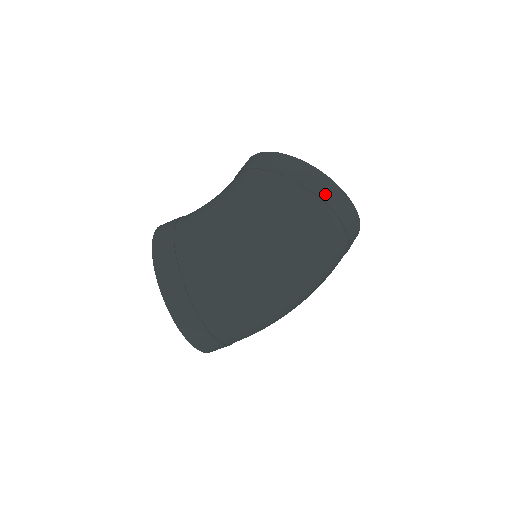
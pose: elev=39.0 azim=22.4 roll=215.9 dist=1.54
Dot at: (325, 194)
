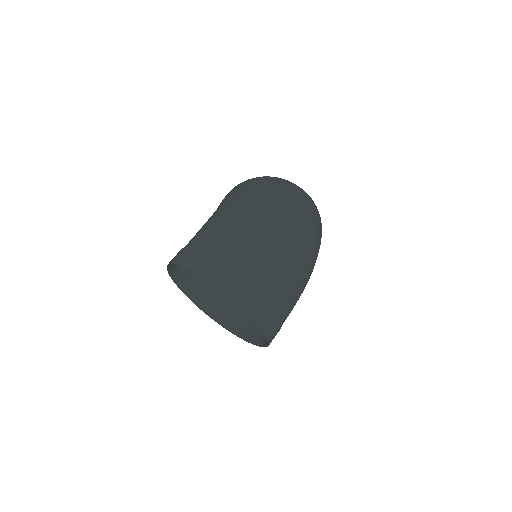
Dot at: (272, 180)
